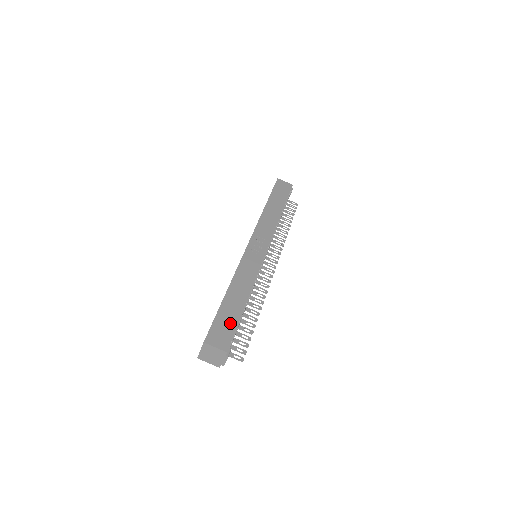
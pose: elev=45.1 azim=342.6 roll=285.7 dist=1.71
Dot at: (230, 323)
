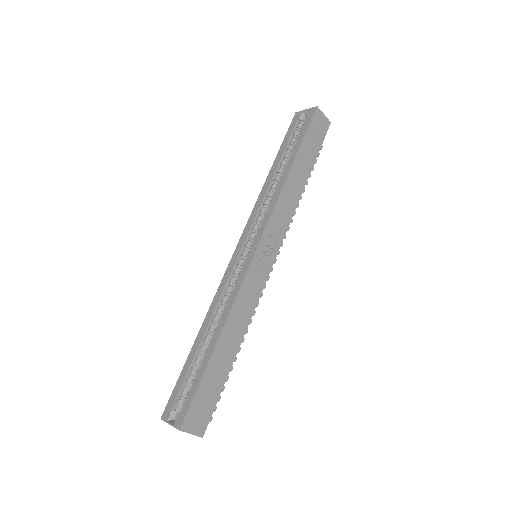
Dot at: (213, 394)
